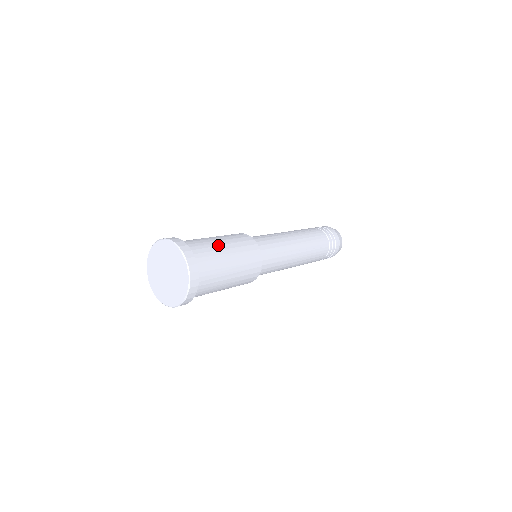
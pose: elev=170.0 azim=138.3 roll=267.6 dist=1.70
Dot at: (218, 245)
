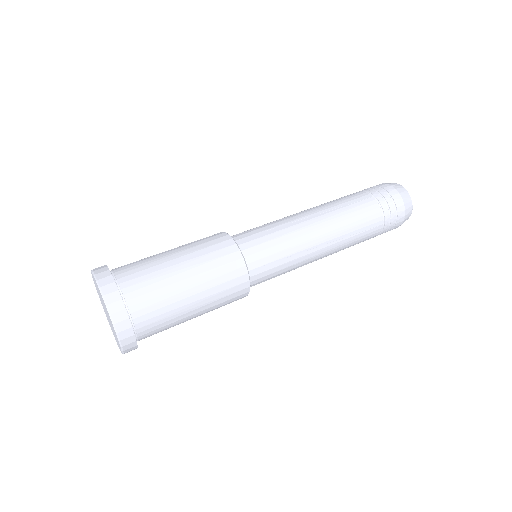
Dot at: (174, 274)
